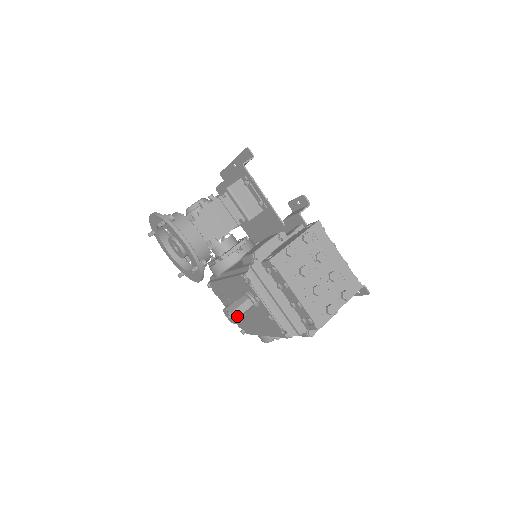
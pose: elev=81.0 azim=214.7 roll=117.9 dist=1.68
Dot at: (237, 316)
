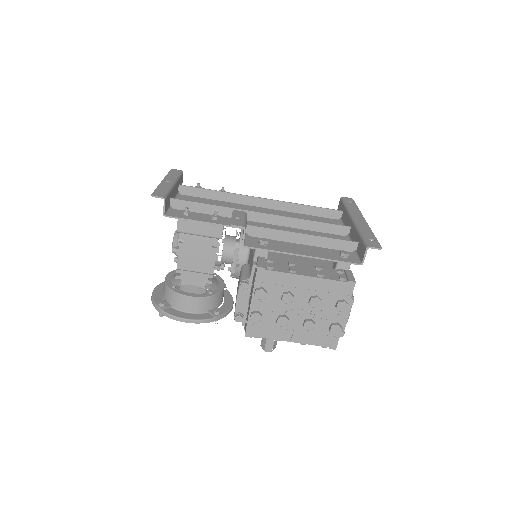
Dot at: (271, 349)
